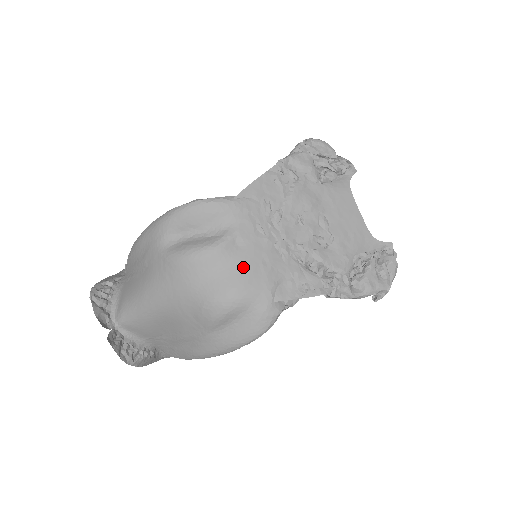
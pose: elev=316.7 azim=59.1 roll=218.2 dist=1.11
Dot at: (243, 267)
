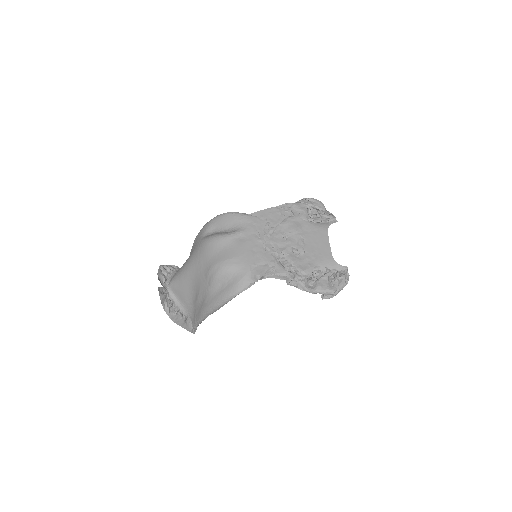
Dot at: (239, 250)
